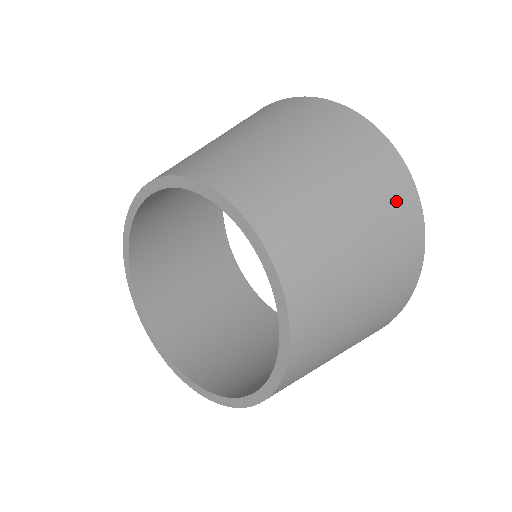
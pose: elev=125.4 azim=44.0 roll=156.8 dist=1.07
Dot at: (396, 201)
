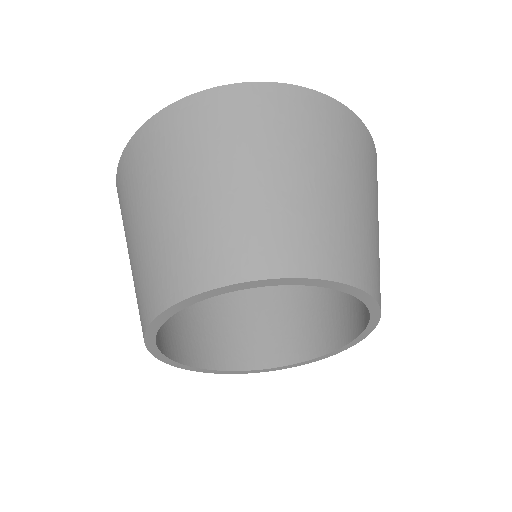
Dot at: (352, 138)
